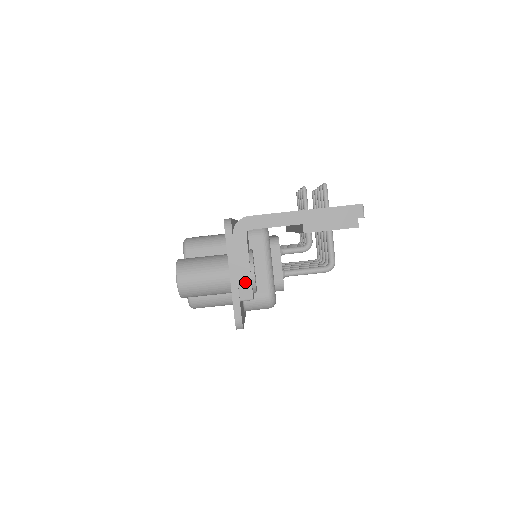
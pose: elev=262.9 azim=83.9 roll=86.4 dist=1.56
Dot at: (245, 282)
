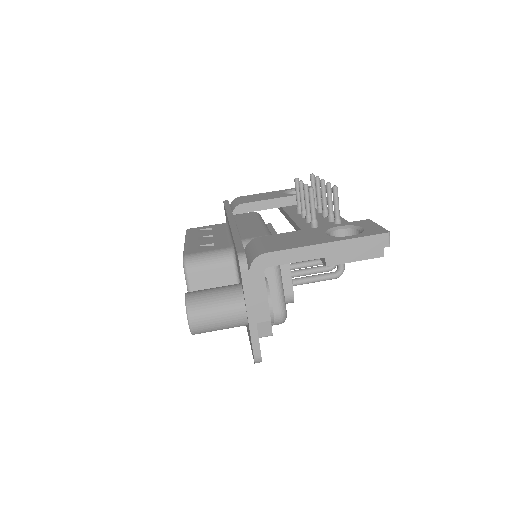
Dot at: (264, 320)
